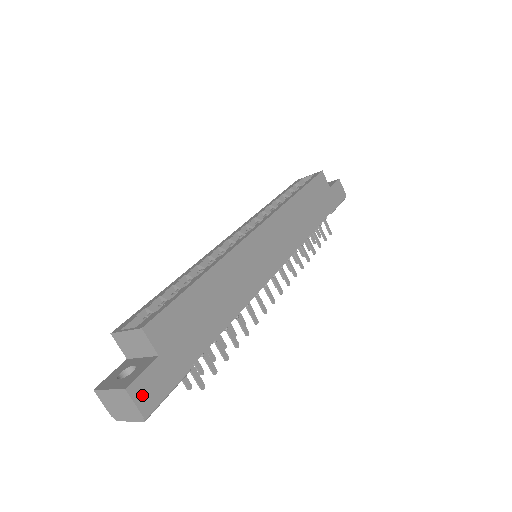
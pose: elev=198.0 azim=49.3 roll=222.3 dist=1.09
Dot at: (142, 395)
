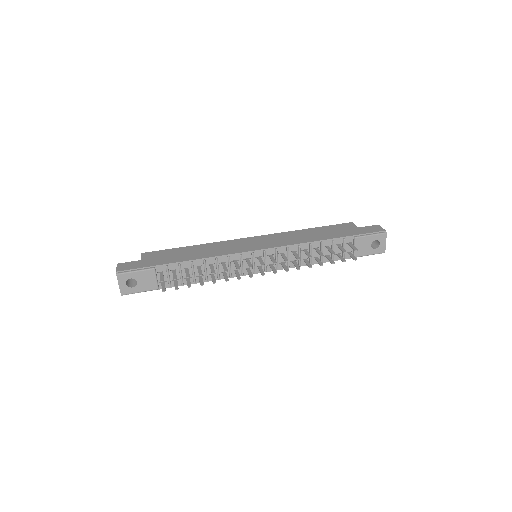
Dot at: (122, 267)
